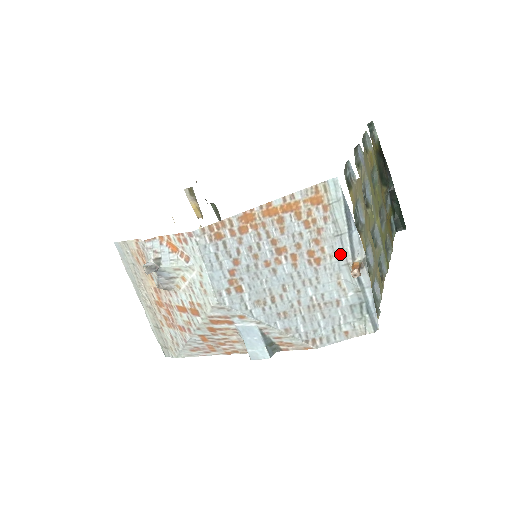
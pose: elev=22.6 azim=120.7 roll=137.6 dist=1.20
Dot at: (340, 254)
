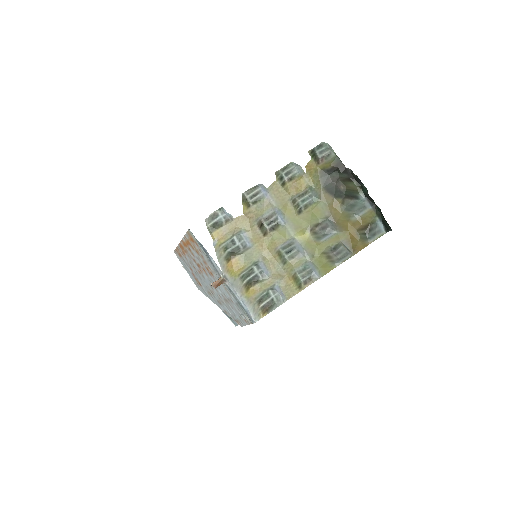
Dot at: (215, 271)
